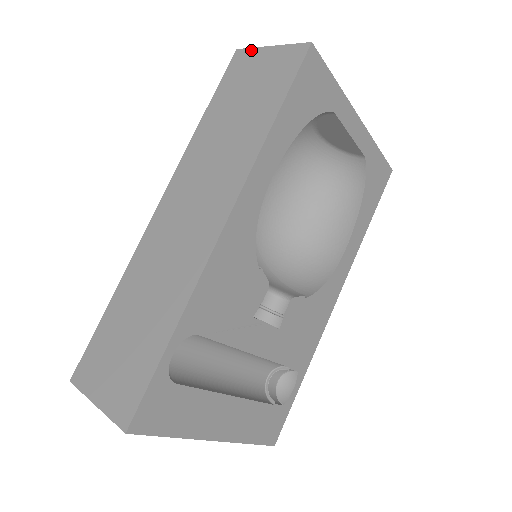
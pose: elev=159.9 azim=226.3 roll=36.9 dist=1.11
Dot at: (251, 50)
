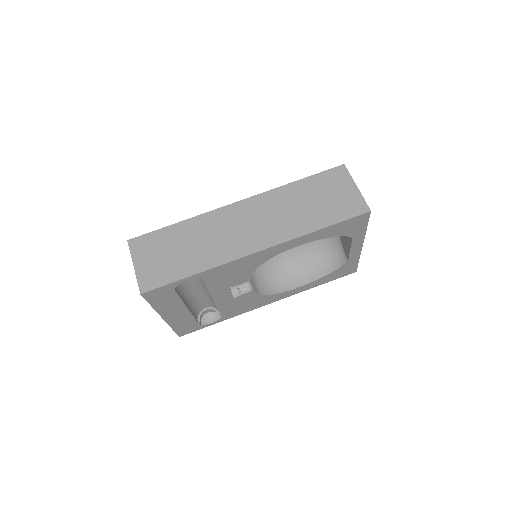
Dot at: (349, 175)
